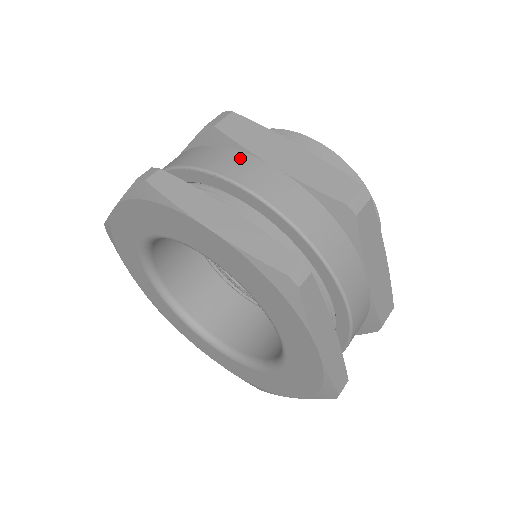
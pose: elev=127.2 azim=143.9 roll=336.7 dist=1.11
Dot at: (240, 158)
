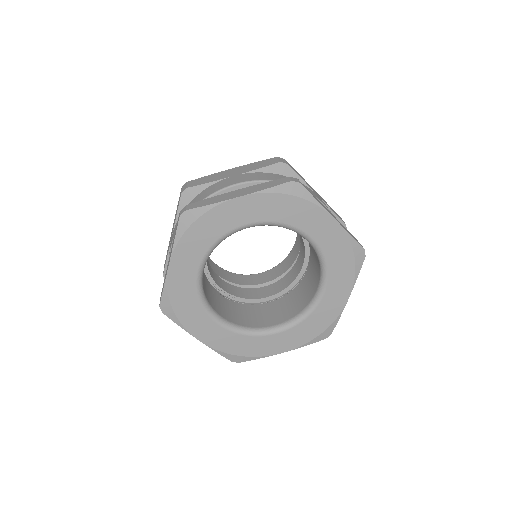
Dot at: (306, 187)
